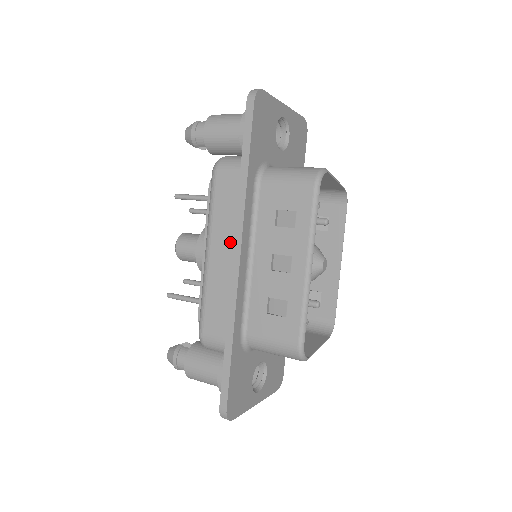
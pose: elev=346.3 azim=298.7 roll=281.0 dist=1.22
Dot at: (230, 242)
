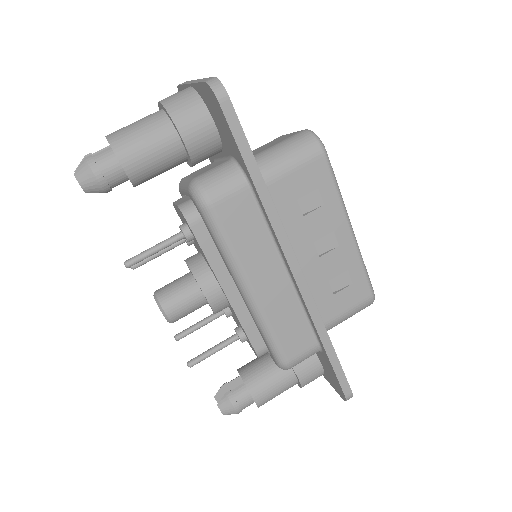
Dot at: (272, 263)
